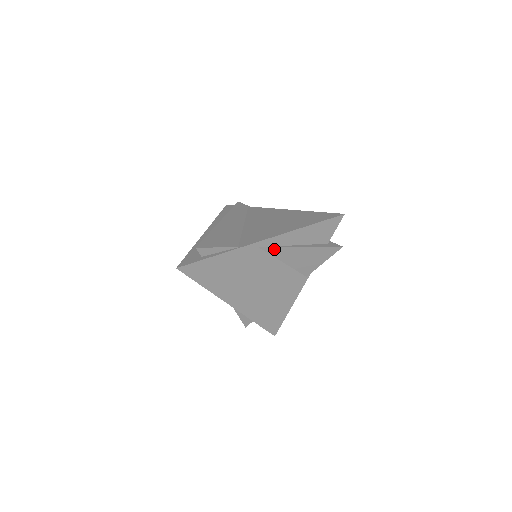
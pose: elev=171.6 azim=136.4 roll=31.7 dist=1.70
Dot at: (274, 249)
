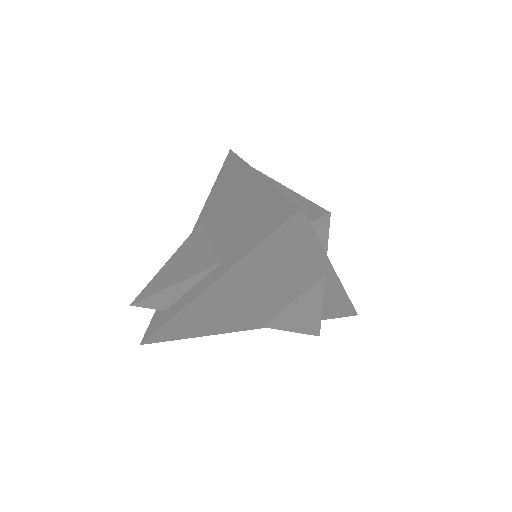
Dot at: (320, 288)
